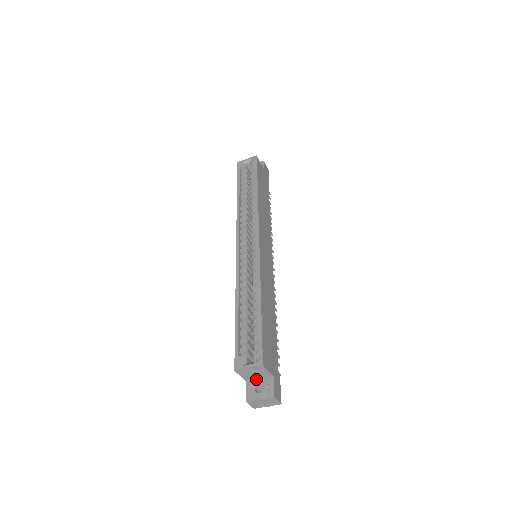
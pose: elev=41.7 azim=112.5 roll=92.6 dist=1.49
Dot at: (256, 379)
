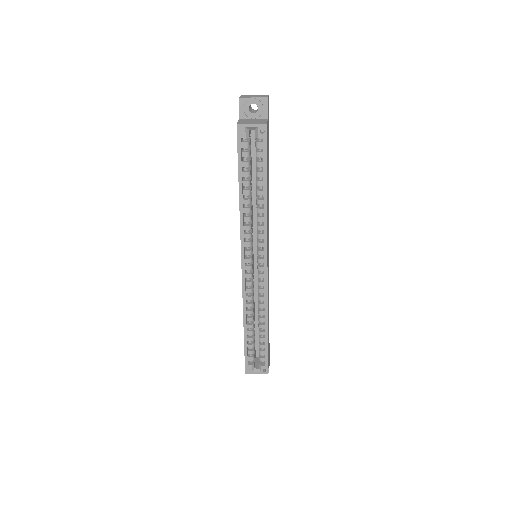
Dot at: occluded
